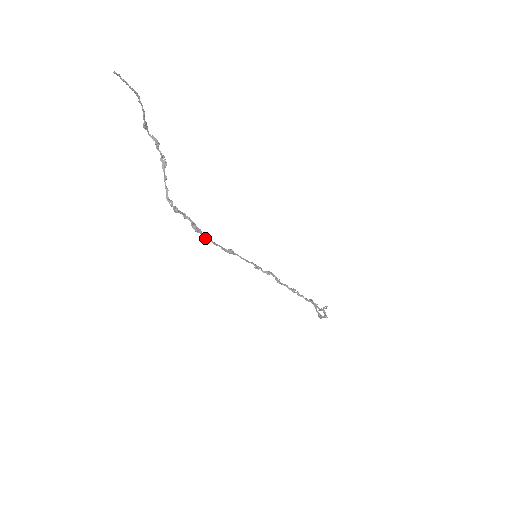
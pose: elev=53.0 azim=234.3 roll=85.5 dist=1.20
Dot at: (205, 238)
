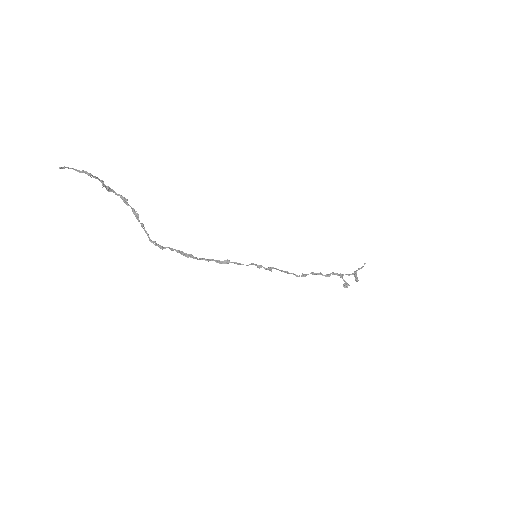
Dot at: (197, 259)
